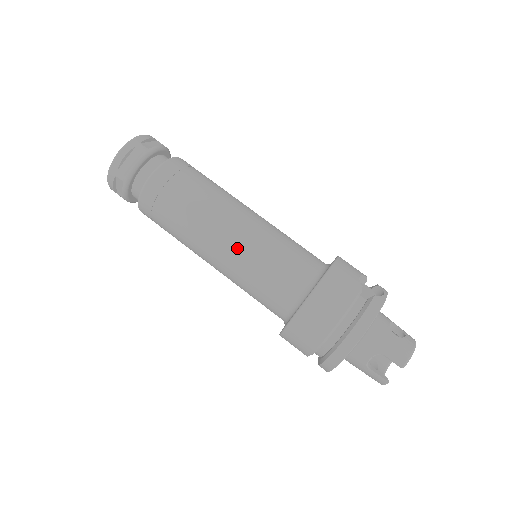
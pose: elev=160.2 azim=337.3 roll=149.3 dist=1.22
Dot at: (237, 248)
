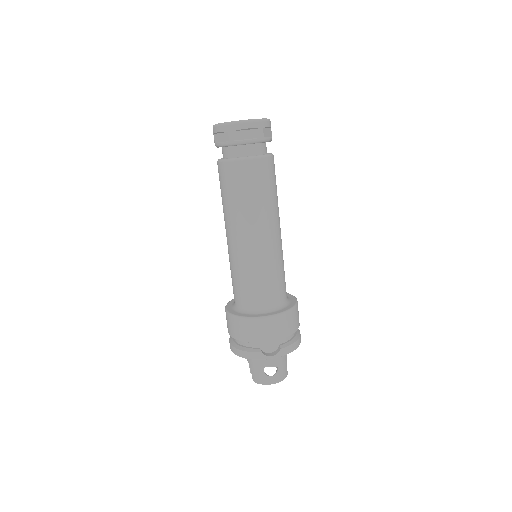
Dot at: (231, 251)
